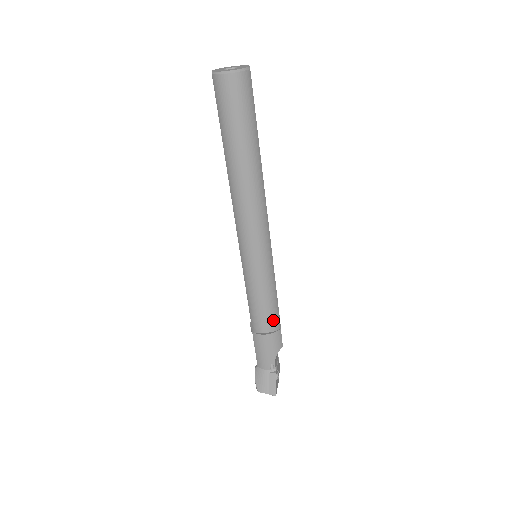
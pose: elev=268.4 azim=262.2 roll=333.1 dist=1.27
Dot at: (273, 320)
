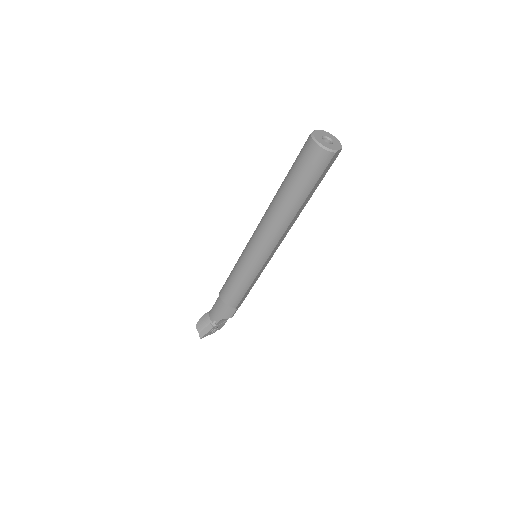
Dot at: (233, 300)
